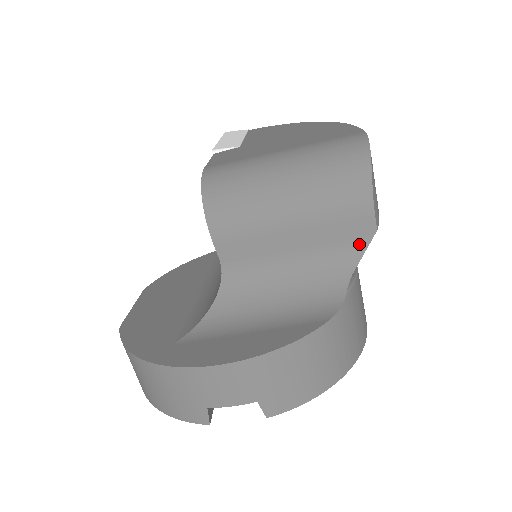
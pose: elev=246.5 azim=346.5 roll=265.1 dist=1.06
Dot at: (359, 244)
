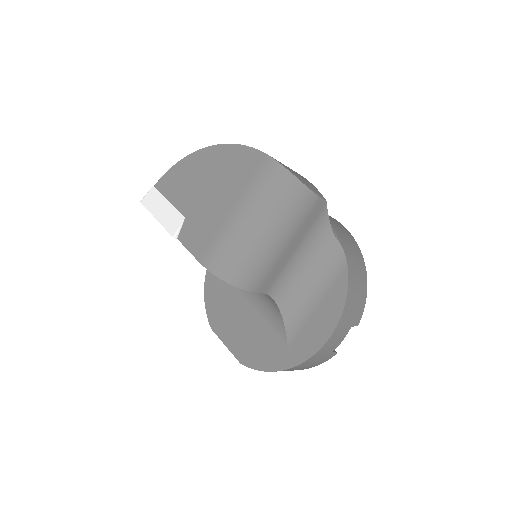
Dot at: (323, 214)
